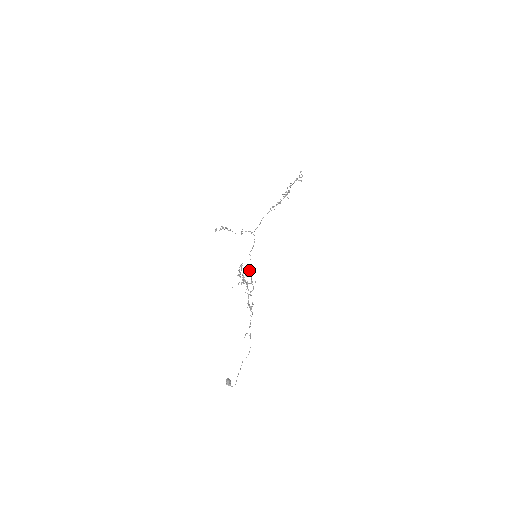
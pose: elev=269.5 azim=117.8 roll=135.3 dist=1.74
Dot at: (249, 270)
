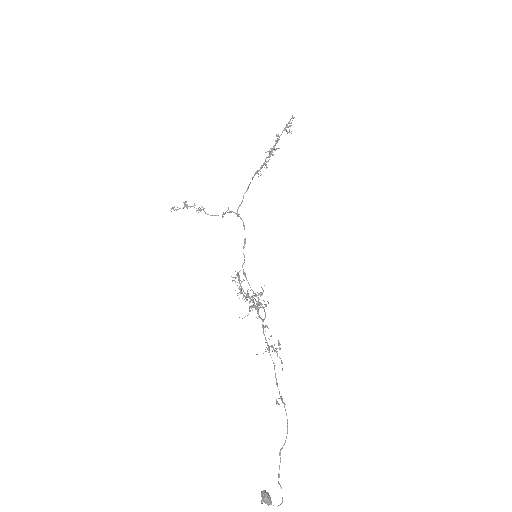
Dot at: occluded
